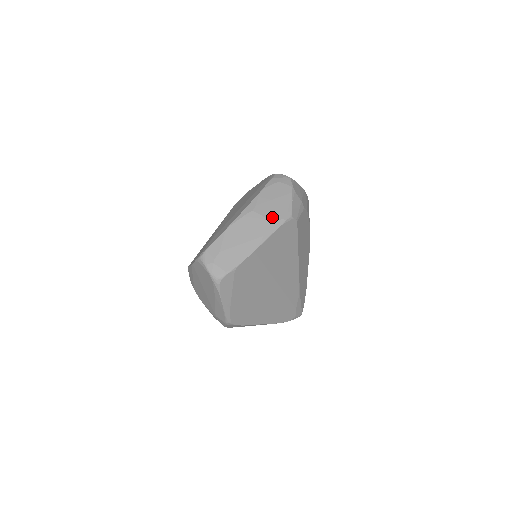
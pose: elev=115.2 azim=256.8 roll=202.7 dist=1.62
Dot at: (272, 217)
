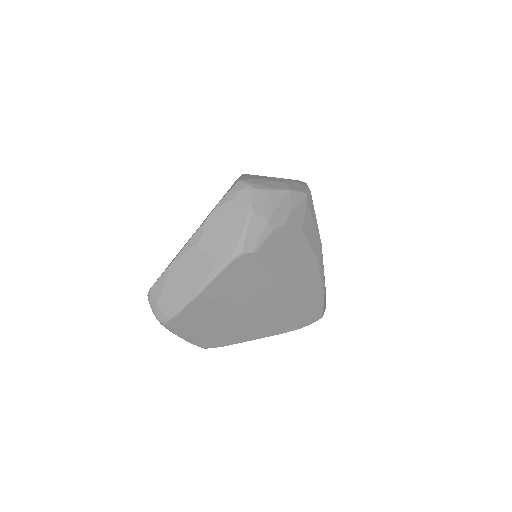
Dot at: (217, 253)
